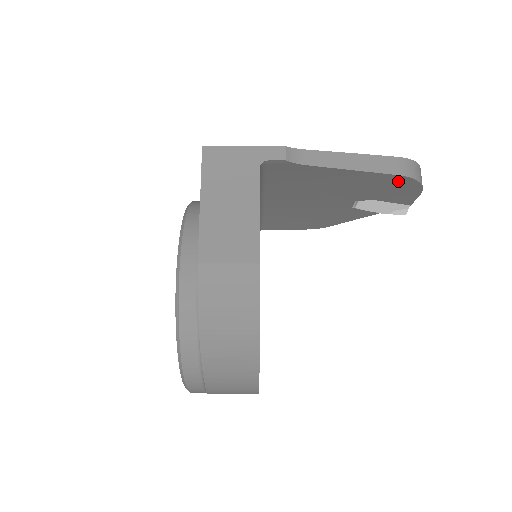
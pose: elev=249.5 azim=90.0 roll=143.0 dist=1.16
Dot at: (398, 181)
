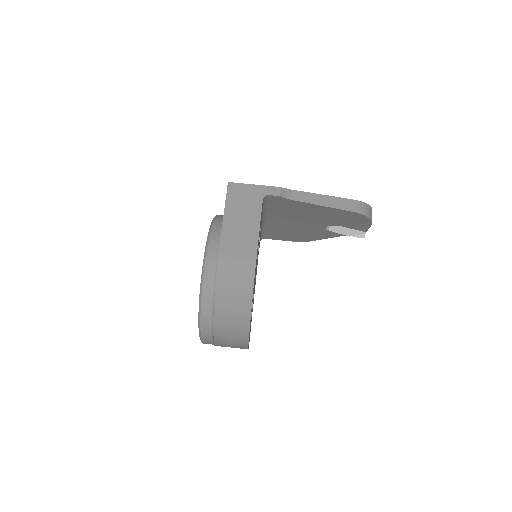
Dot at: (354, 215)
